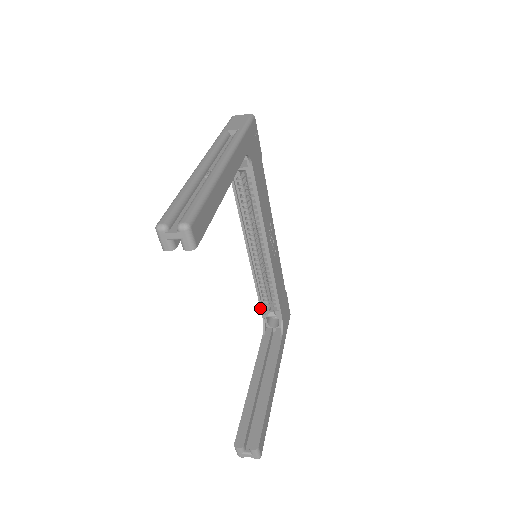
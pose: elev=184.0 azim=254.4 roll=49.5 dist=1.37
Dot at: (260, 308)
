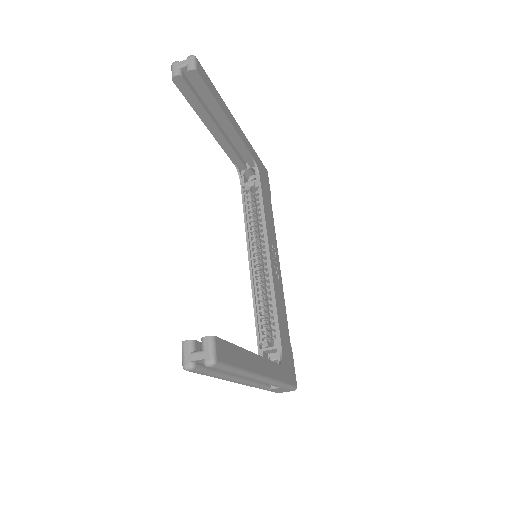
Dot at: occluded
